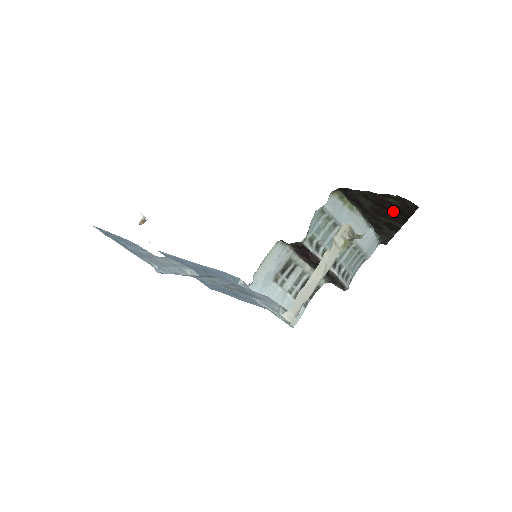
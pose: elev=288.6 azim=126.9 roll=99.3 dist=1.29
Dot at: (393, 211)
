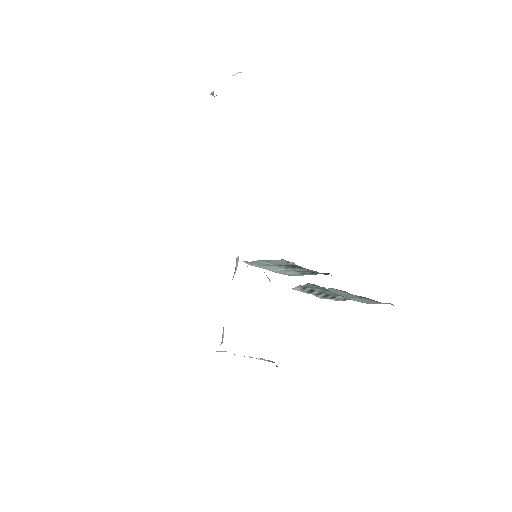
Dot at: occluded
